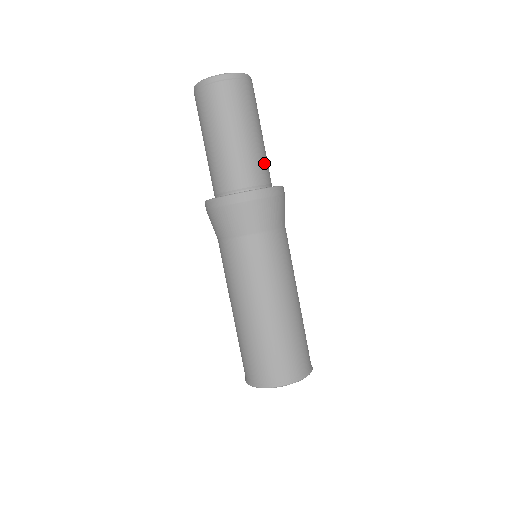
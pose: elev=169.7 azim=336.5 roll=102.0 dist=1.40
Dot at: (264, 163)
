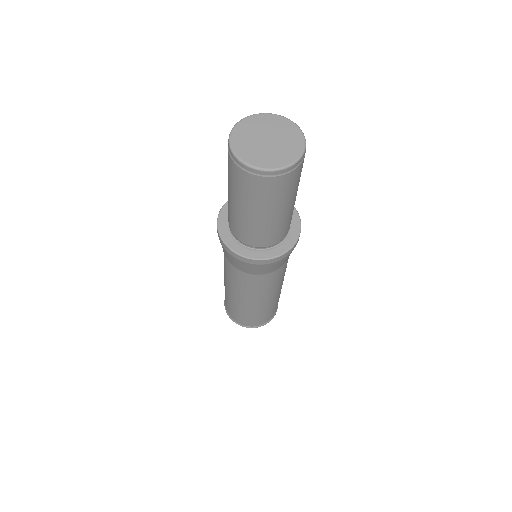
Dot at: (290, 220)
